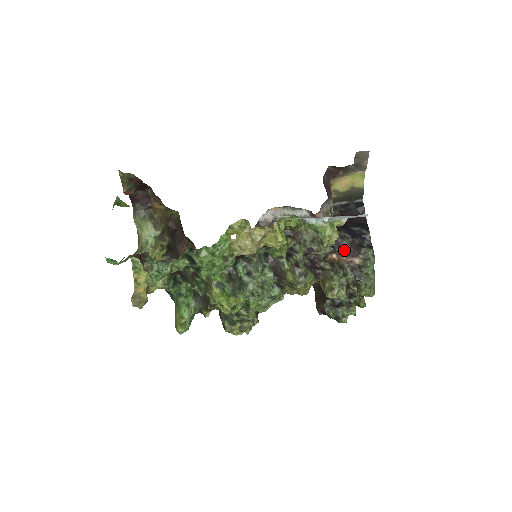
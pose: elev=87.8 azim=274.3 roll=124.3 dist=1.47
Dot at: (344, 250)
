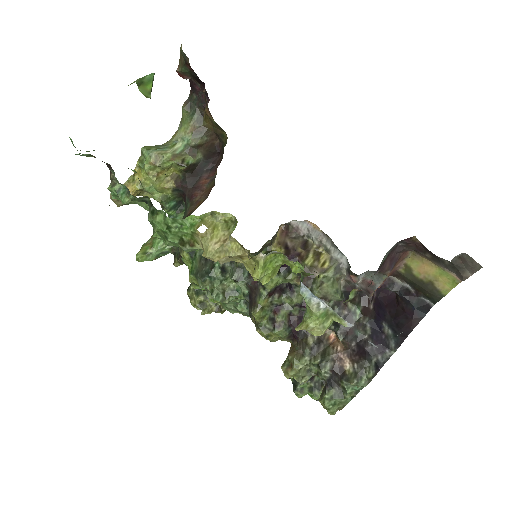
Dot at: (347, 340)
